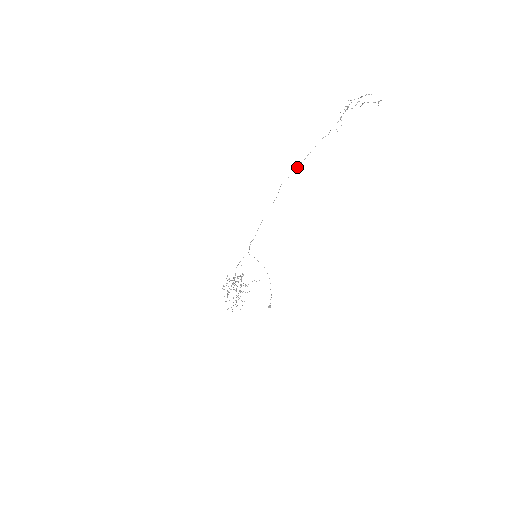
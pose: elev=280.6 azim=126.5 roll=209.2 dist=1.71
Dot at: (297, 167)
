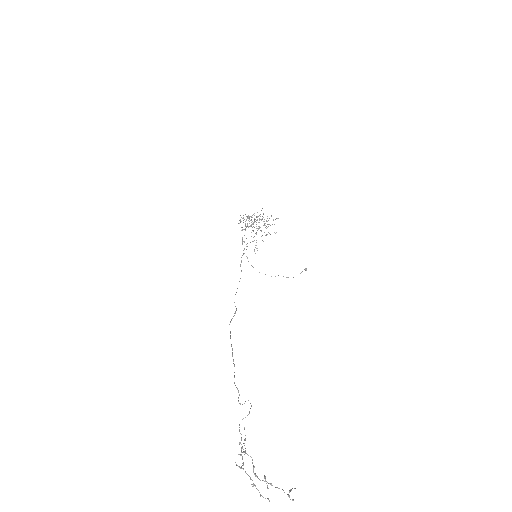
Dot at: (232, 350)
